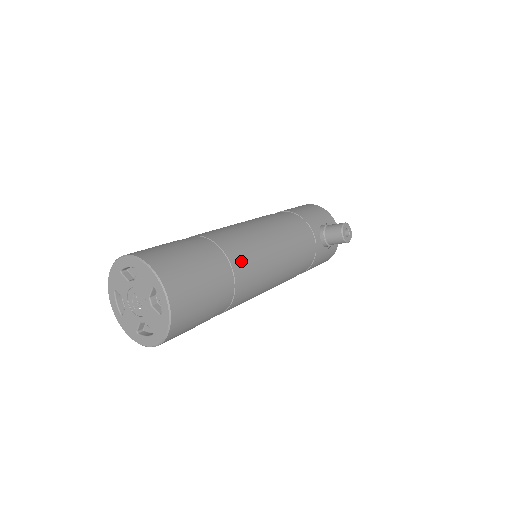
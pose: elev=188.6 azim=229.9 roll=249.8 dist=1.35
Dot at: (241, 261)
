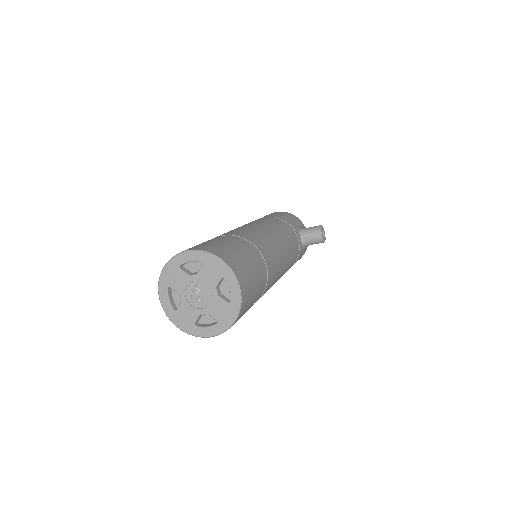
Dot at: (268, 256)
